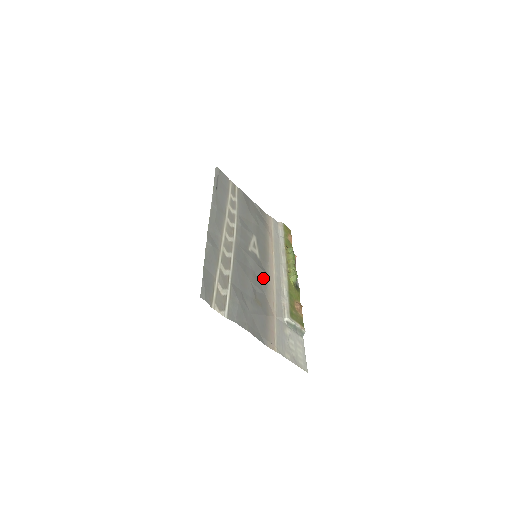
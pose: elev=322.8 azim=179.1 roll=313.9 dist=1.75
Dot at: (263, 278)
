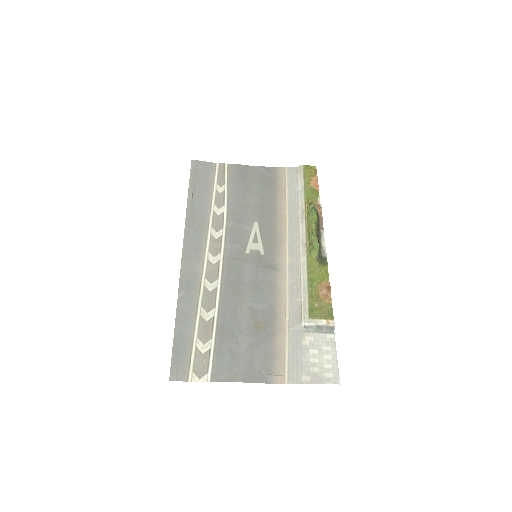
Dot at: (269, 281)
